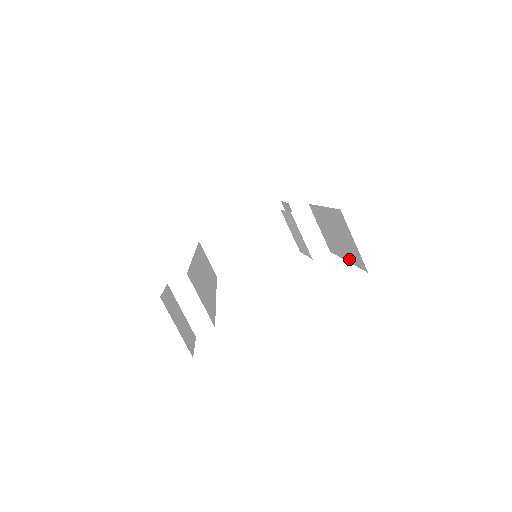
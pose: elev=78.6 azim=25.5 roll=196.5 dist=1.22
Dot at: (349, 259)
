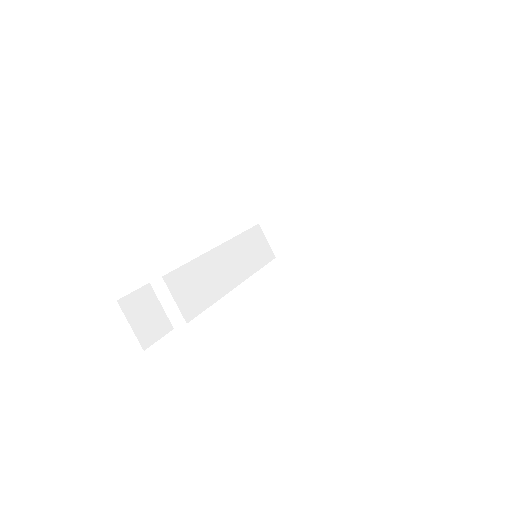
Dot at: occluded
